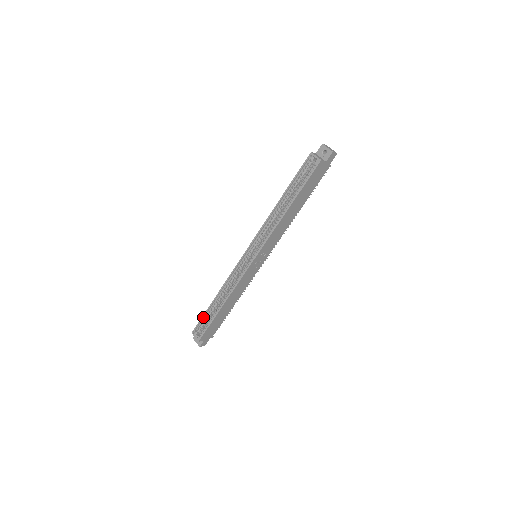
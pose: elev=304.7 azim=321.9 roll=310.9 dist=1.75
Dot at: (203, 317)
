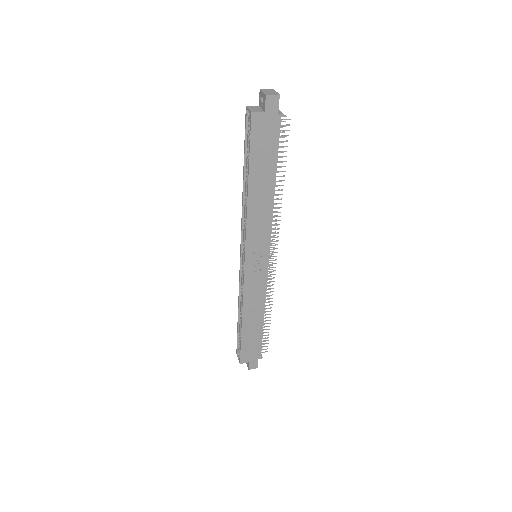
Dot at: (238, 335)
